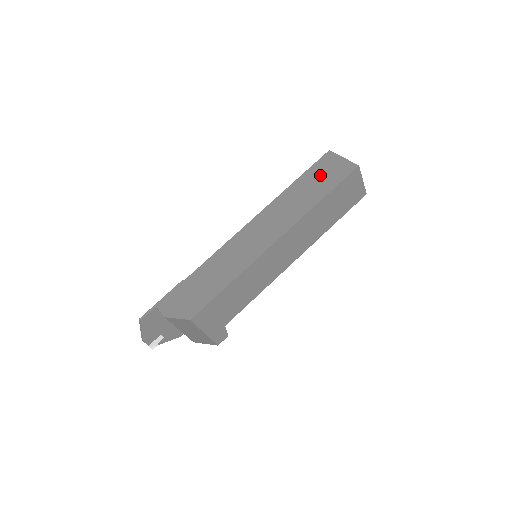
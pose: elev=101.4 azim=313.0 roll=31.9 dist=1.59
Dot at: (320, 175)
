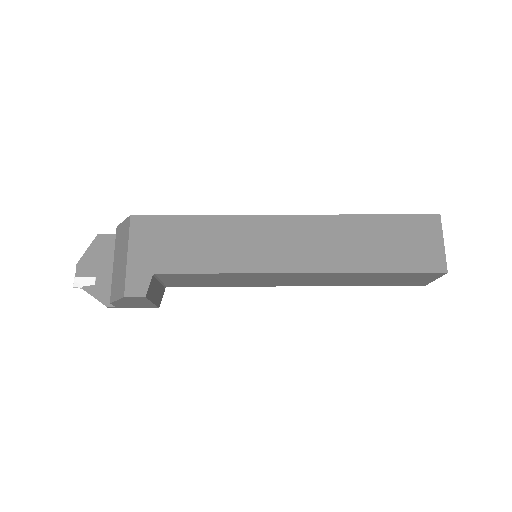
Dot at: occluded
